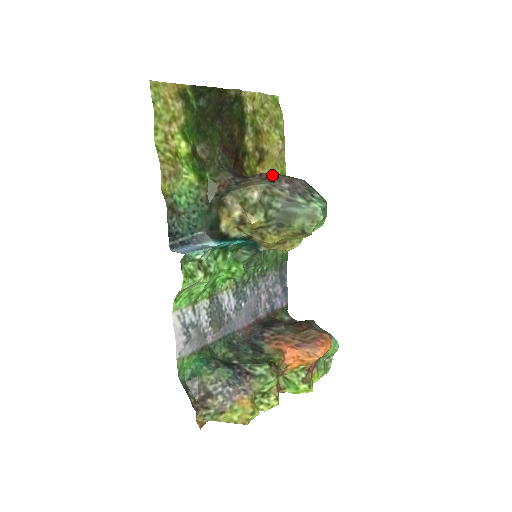
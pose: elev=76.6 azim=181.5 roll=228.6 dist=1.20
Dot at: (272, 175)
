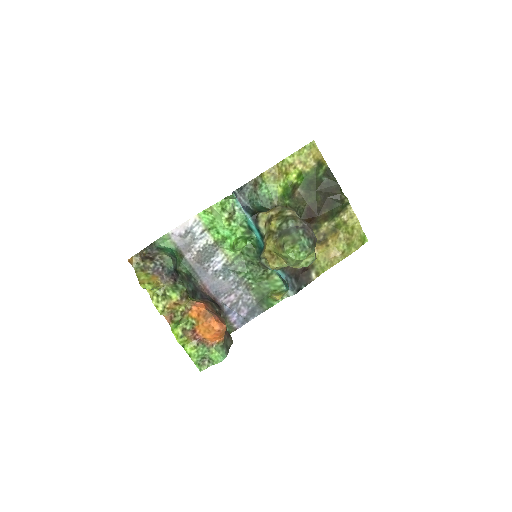
Dot at: occluded
